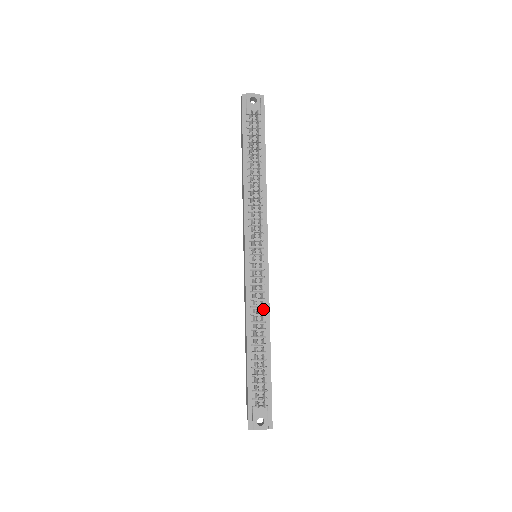
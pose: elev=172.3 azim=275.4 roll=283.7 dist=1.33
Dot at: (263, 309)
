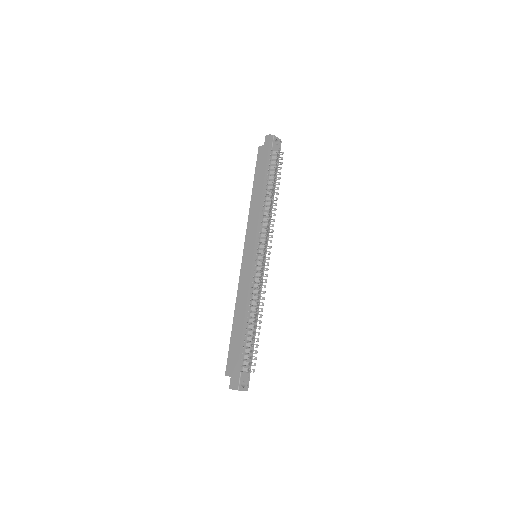
Dot at: (257, 297)
